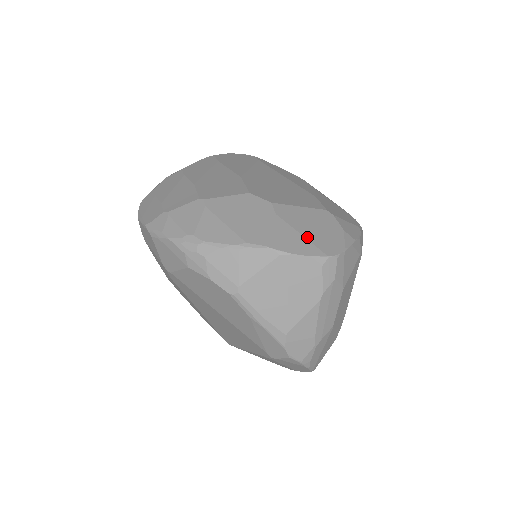
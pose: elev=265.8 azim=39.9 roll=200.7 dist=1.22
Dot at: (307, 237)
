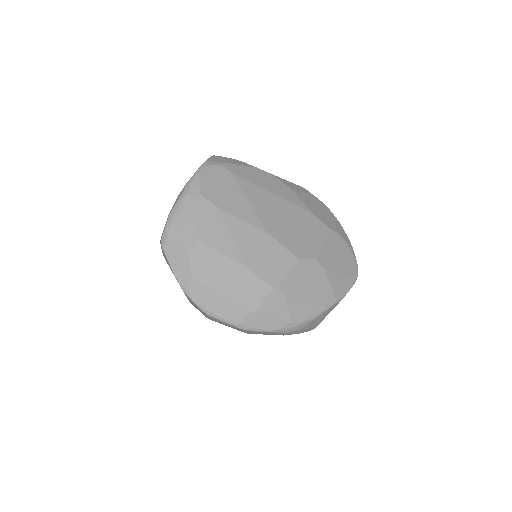
Dot at: (344, 273)
